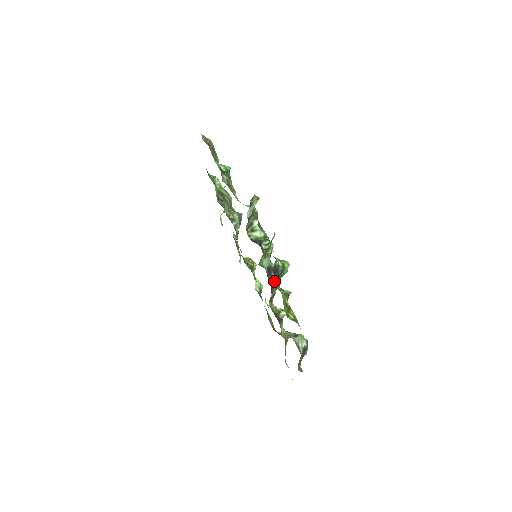
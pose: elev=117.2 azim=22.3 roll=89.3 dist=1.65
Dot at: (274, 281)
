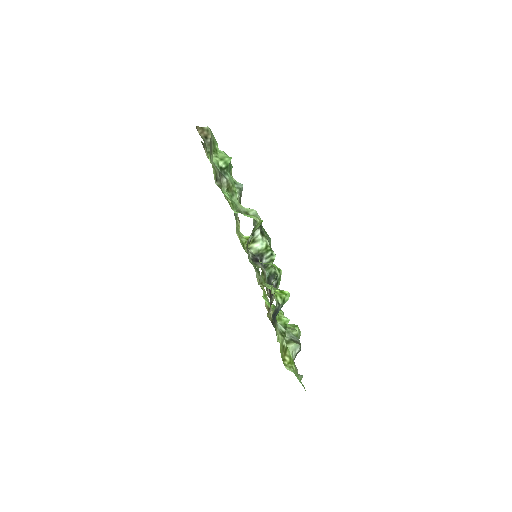
Dot at: occluded
